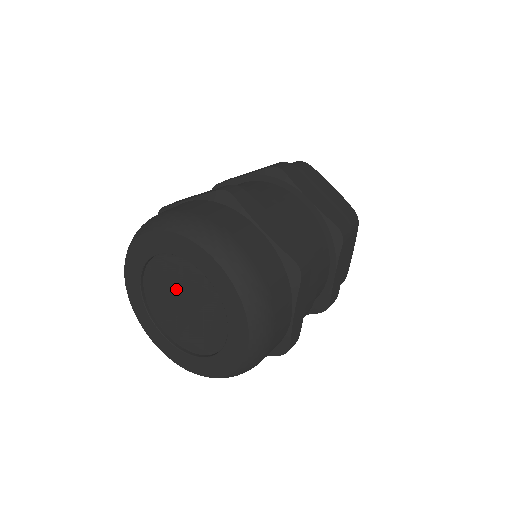
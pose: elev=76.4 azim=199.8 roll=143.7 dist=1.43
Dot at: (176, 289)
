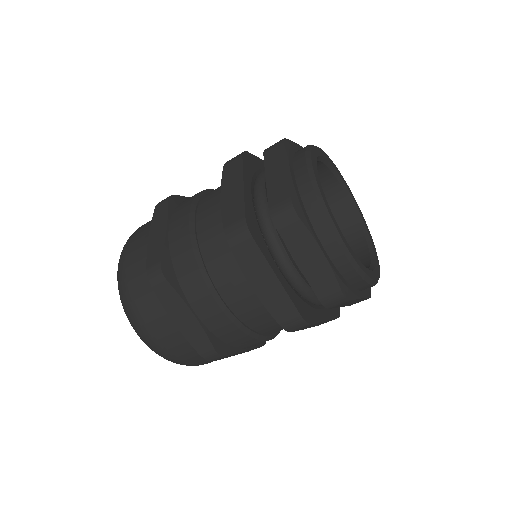
Dot at: occluded
